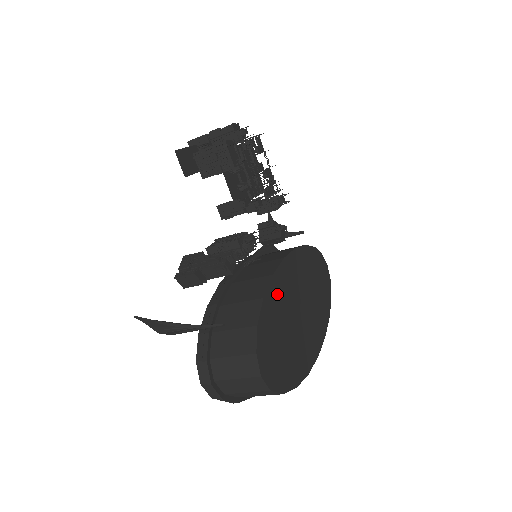
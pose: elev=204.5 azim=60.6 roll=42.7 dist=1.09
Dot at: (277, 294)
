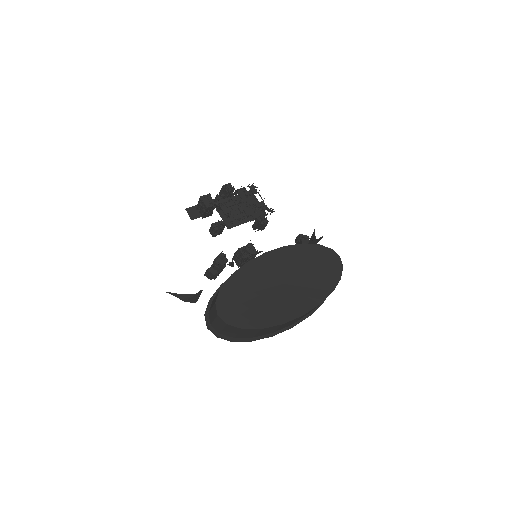
Dot at: (250, 273)
